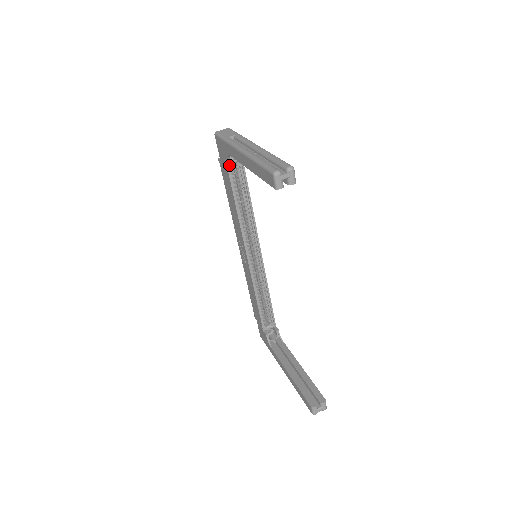
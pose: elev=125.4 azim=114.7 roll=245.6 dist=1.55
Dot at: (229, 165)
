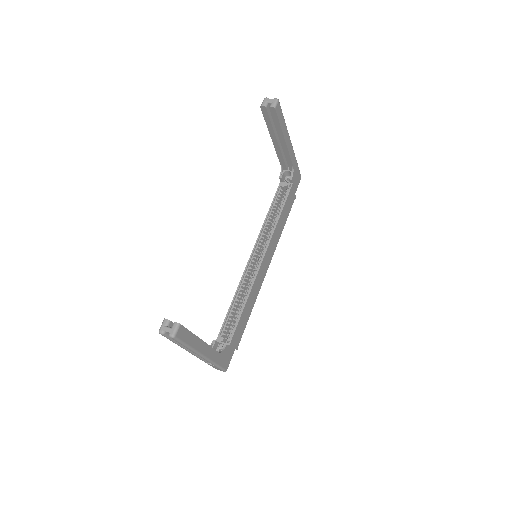
Dot at: (281, 184)
